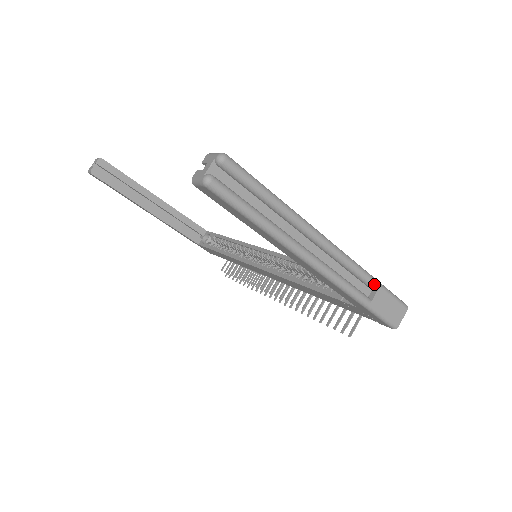
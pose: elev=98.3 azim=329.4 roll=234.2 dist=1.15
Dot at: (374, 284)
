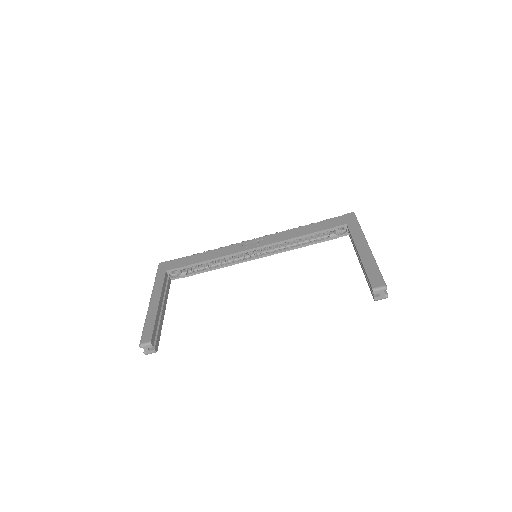
Dot at: occluded
